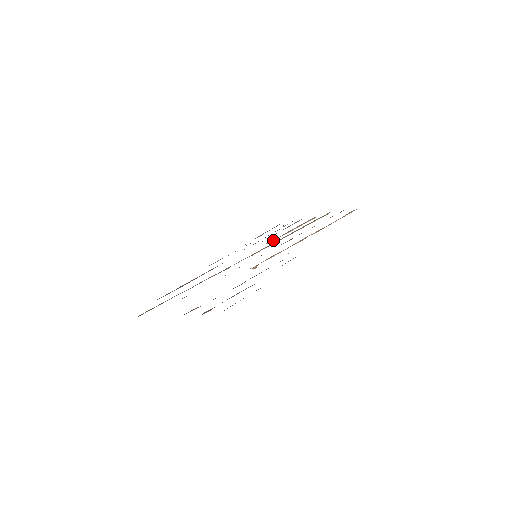
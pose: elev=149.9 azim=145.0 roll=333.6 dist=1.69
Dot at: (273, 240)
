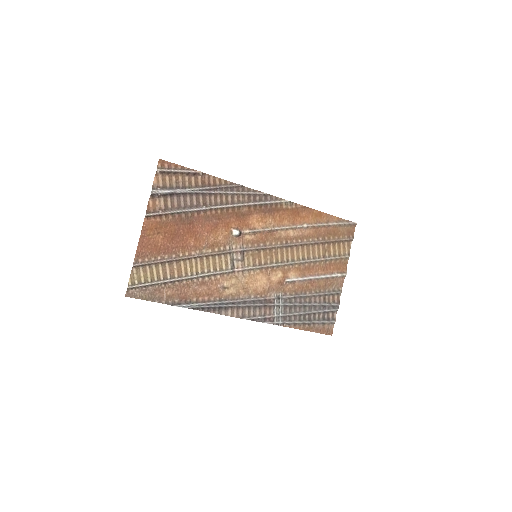
Dot at: (292, 275)
